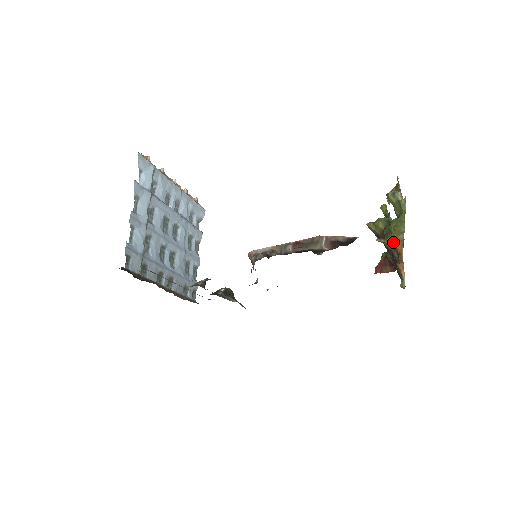
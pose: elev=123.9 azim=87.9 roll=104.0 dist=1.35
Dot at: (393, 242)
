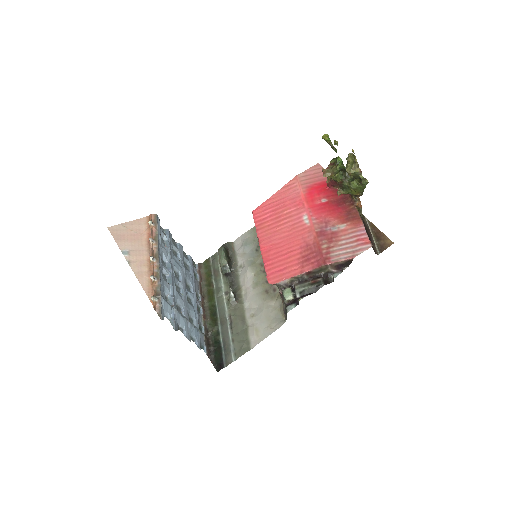
Dot at: occluded
